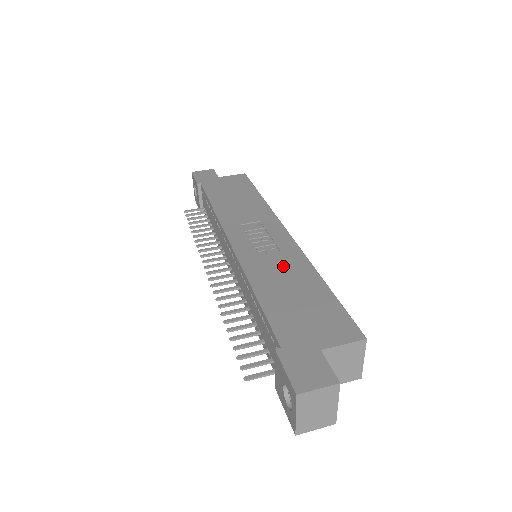
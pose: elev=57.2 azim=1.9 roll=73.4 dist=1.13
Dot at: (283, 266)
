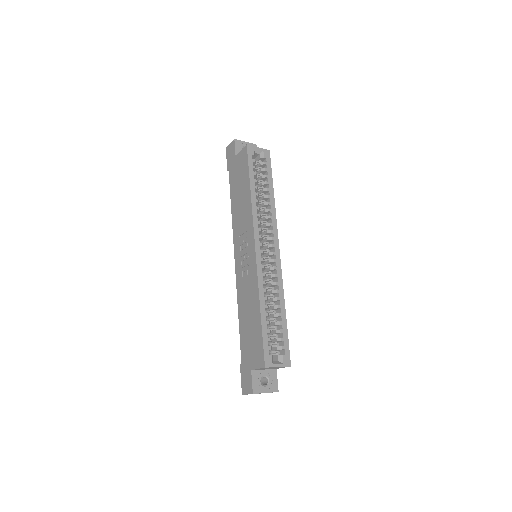
Dot at: (249, 292)
